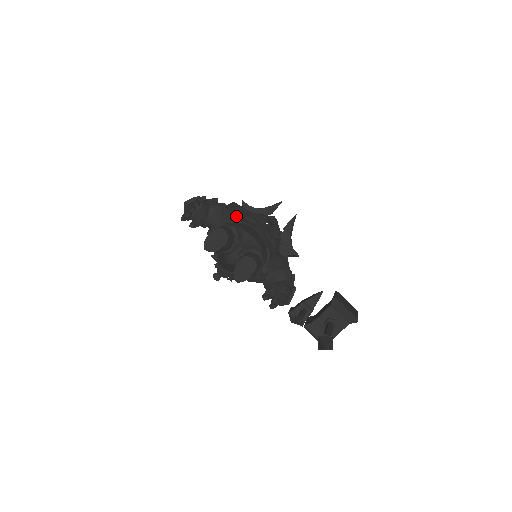
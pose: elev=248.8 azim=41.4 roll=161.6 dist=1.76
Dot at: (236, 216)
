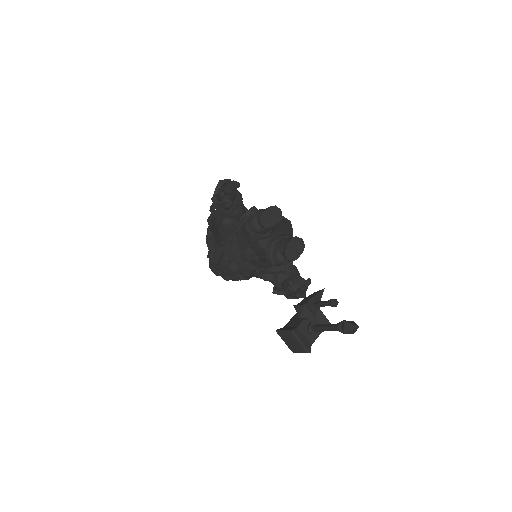
Dot at: occluded
